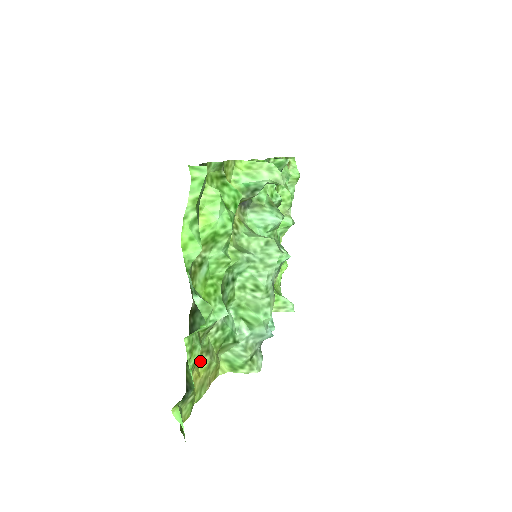
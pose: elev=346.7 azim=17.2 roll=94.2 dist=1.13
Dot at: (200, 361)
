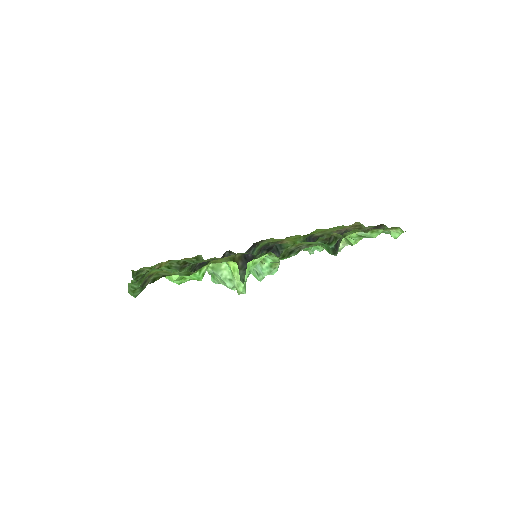
Dot at: occluded
